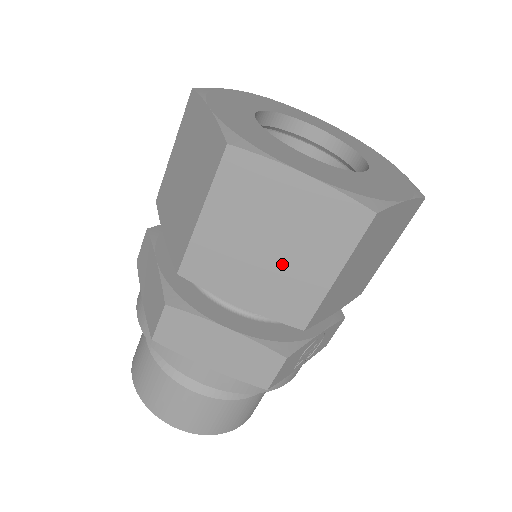
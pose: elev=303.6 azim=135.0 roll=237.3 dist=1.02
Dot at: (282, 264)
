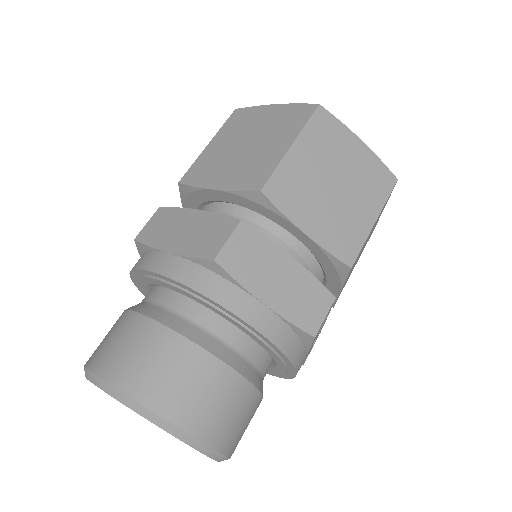
Dot at: (342, 202)
